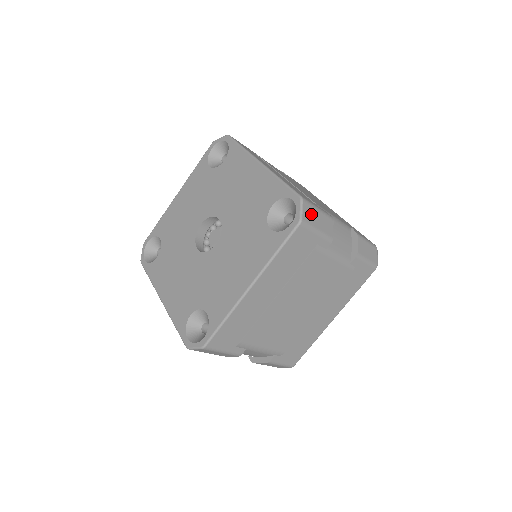
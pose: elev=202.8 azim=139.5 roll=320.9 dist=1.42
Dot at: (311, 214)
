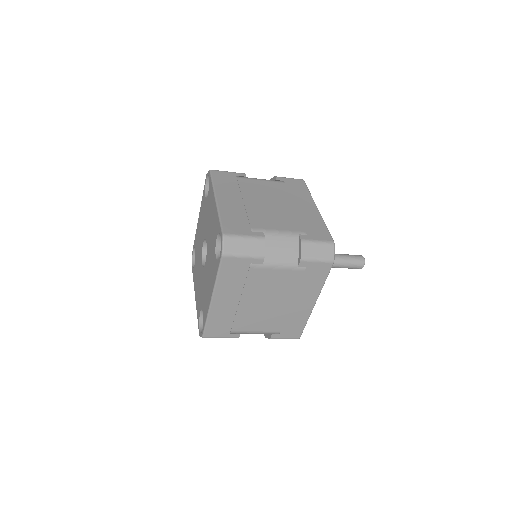
Dot at: (235, 245)
